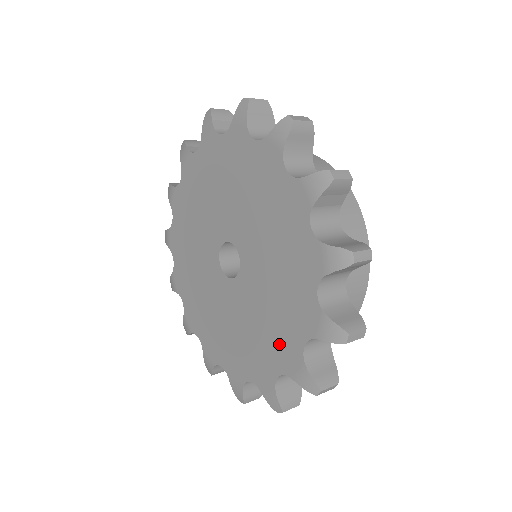
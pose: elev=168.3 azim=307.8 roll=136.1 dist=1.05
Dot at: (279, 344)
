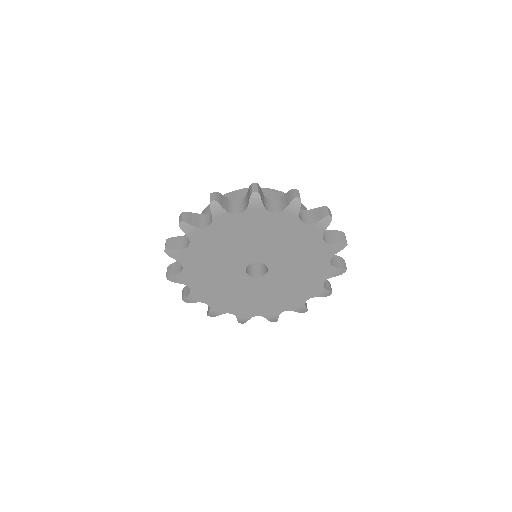
Dot at: (289, 301)
